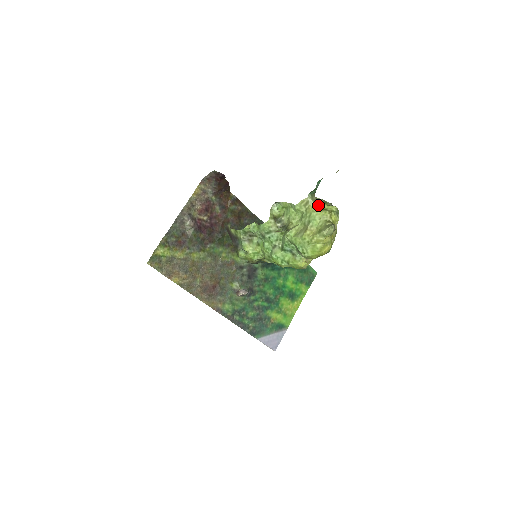
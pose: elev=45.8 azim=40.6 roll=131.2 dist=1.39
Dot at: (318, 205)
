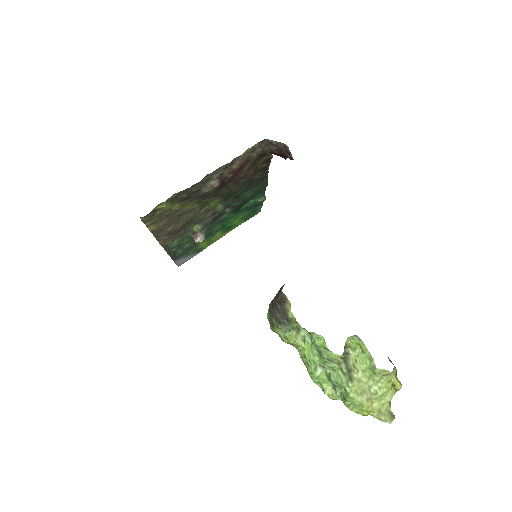
Dot at: (391, 377)
